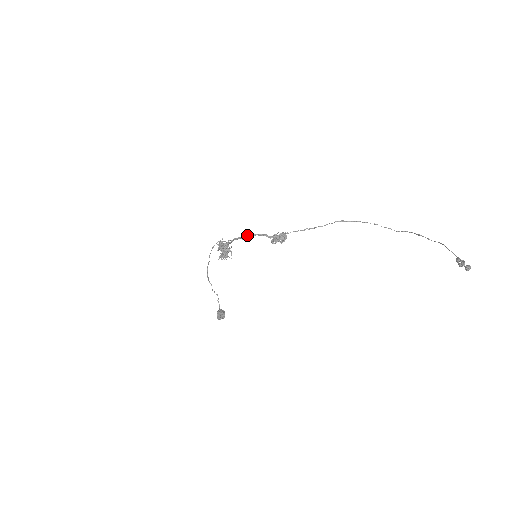
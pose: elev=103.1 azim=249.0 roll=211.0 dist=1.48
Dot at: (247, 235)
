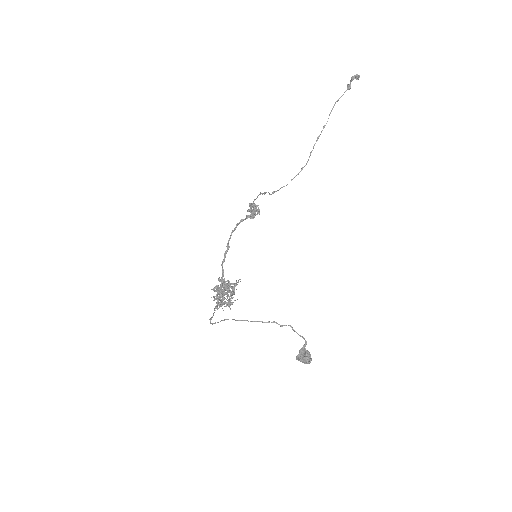
Dot at: (228, 240)
